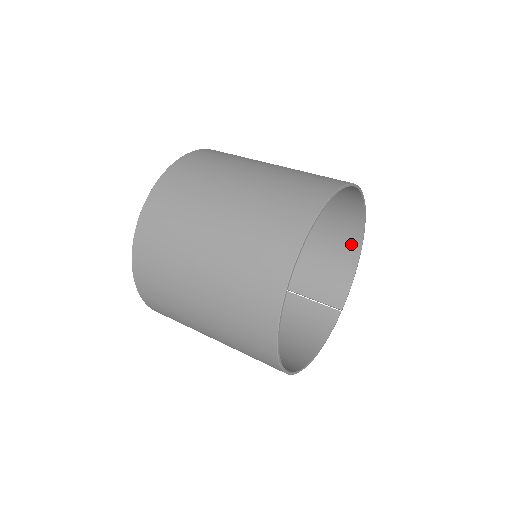
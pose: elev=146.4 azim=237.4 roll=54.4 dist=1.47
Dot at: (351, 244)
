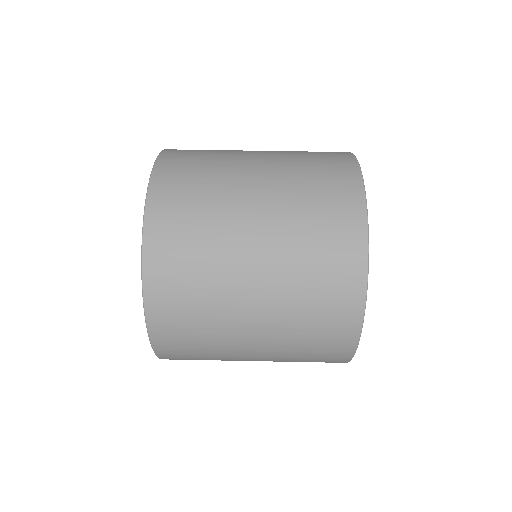
Dot at: occluded
